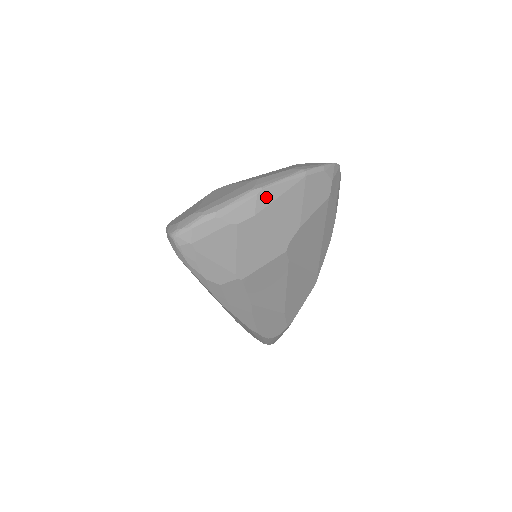
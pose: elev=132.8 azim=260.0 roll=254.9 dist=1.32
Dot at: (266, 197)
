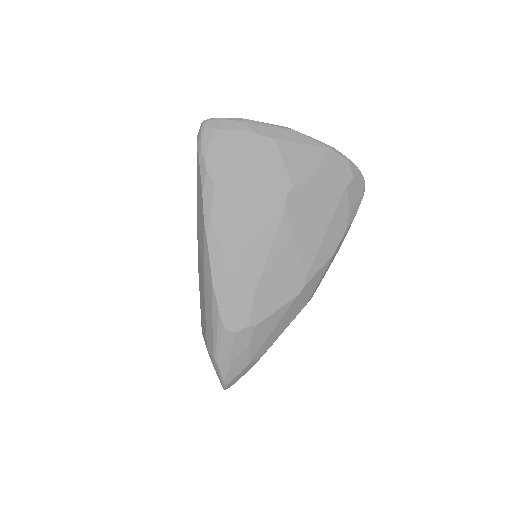
Dot at: (291, 136)
